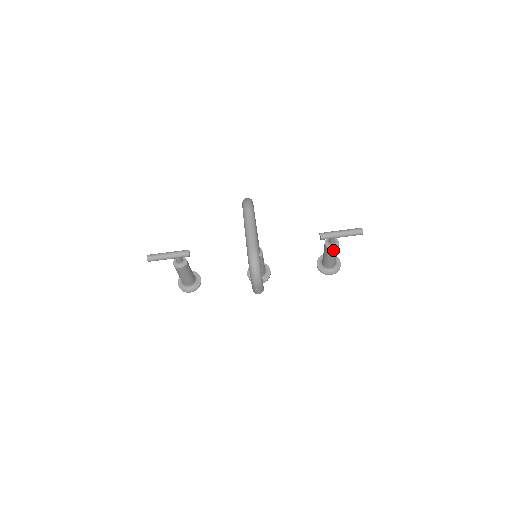
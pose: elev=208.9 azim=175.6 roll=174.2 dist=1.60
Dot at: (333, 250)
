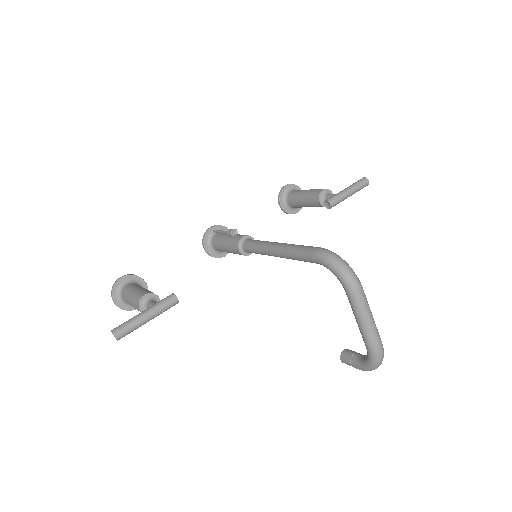
Dot at: occluded
